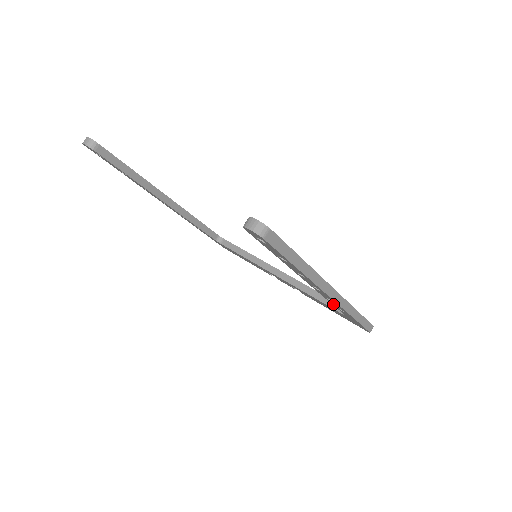
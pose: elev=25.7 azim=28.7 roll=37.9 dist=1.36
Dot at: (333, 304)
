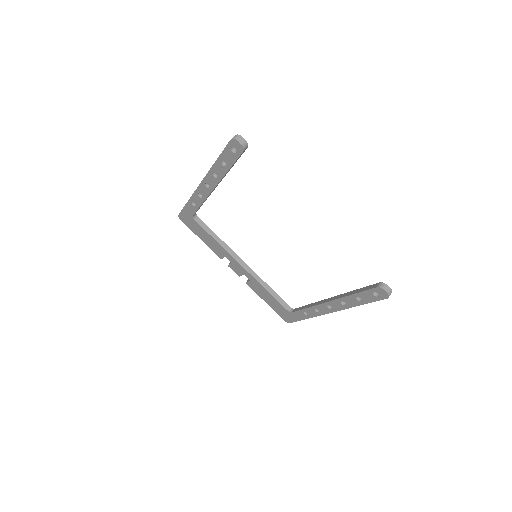
Dot at: (307, 310)
